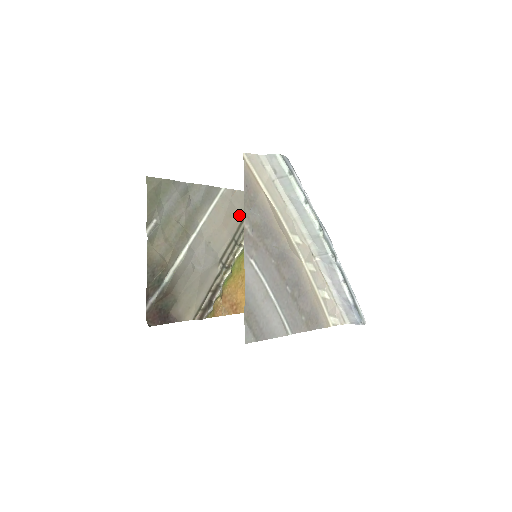
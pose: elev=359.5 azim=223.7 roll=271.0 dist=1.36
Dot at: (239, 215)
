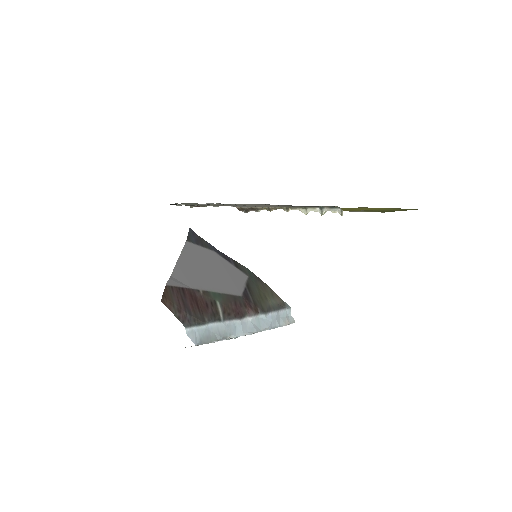
Dot at: (290, 206)
